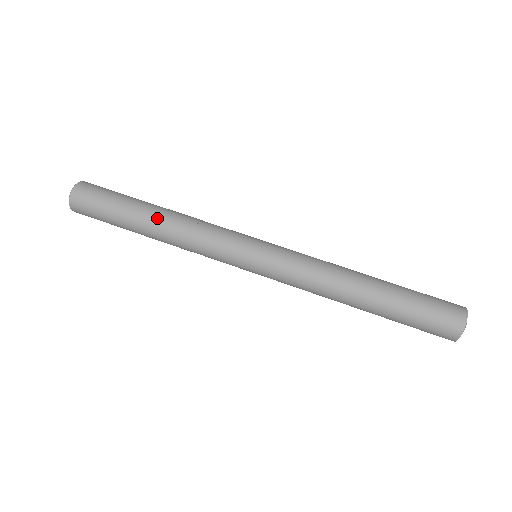
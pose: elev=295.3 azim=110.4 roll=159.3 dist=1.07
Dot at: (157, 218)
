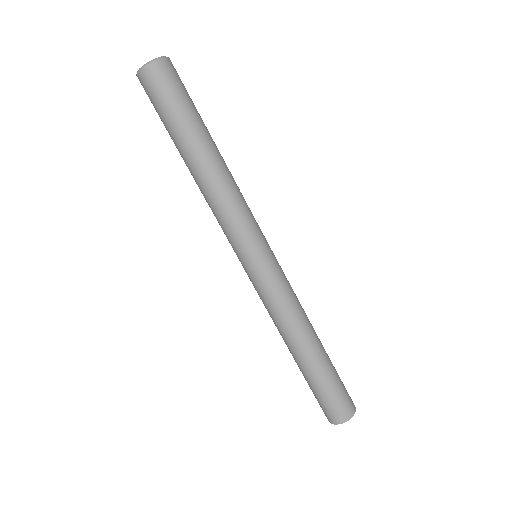
Dot at: (190, 170)
